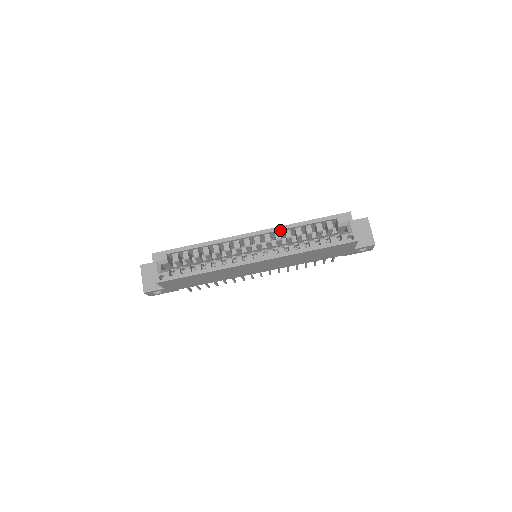
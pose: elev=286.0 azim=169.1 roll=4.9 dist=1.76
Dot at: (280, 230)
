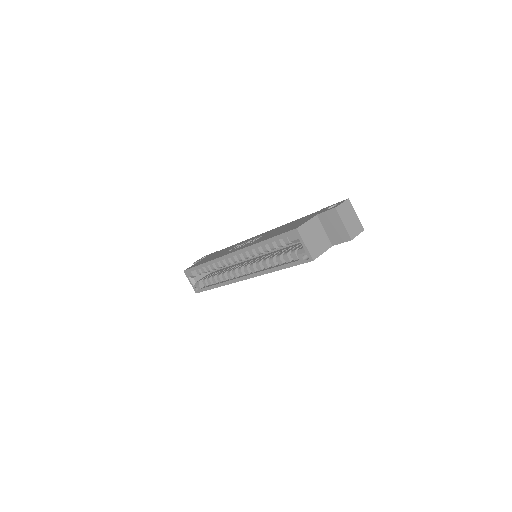
Dot at: (249, 250)
